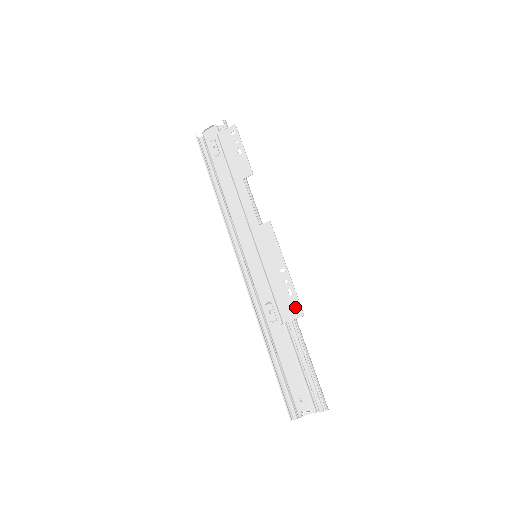
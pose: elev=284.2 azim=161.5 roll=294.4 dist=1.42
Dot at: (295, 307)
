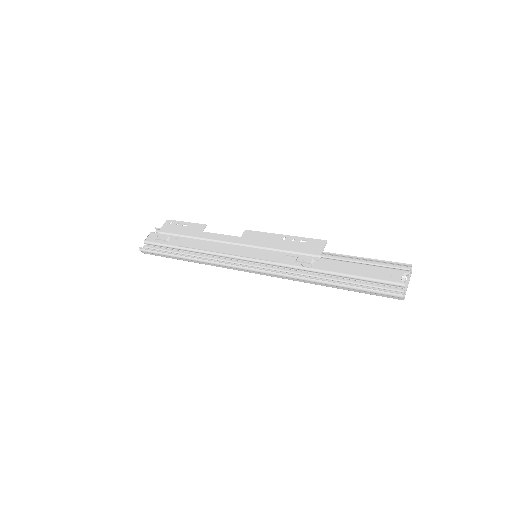
Dot at: (316, 243)
